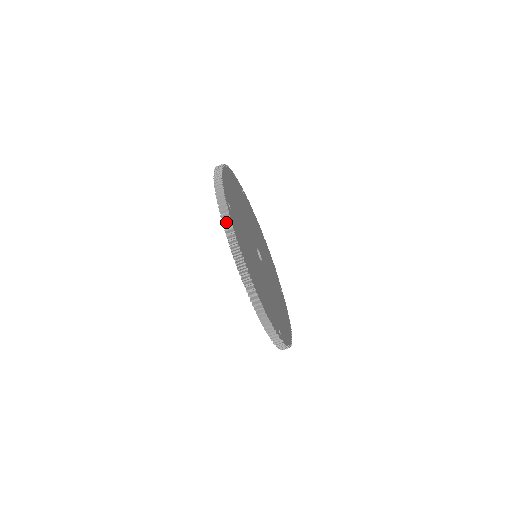
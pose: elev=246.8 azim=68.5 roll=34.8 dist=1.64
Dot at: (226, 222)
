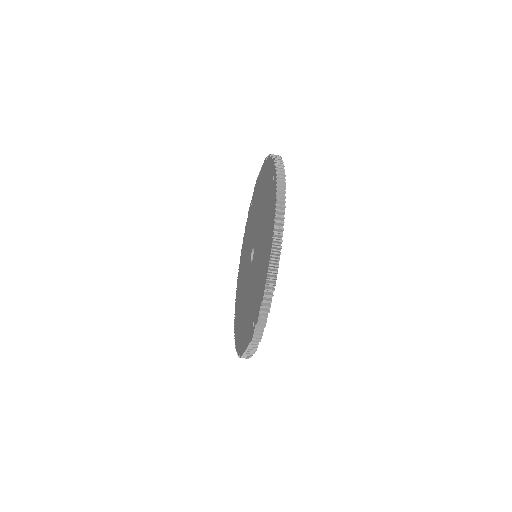
Dot at: (280, 185)
